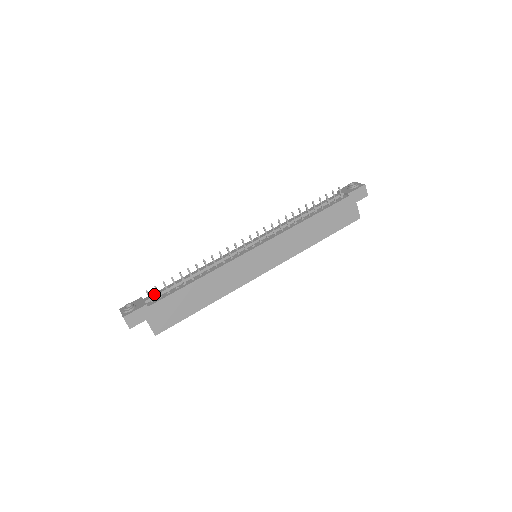
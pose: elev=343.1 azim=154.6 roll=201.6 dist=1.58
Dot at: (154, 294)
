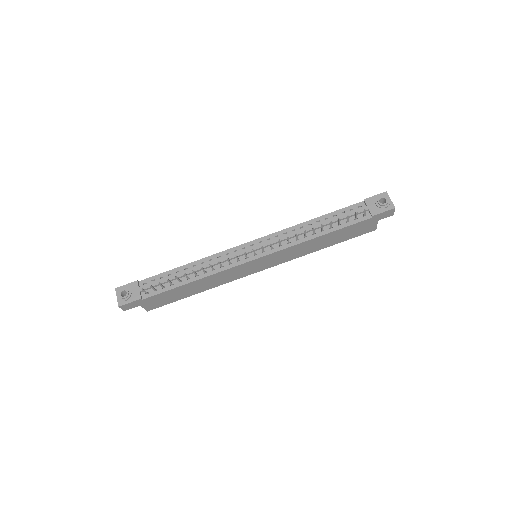
Dot at: (149, 285)
